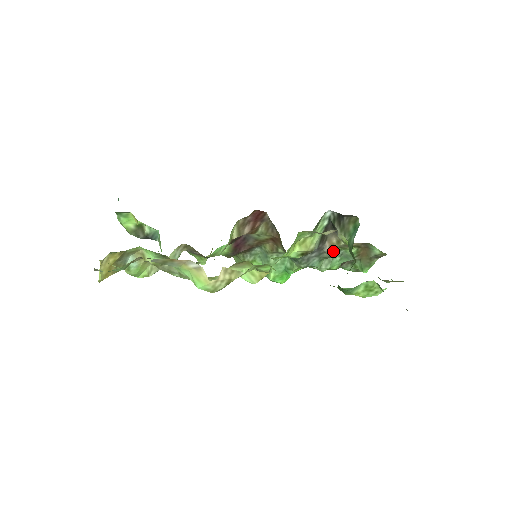
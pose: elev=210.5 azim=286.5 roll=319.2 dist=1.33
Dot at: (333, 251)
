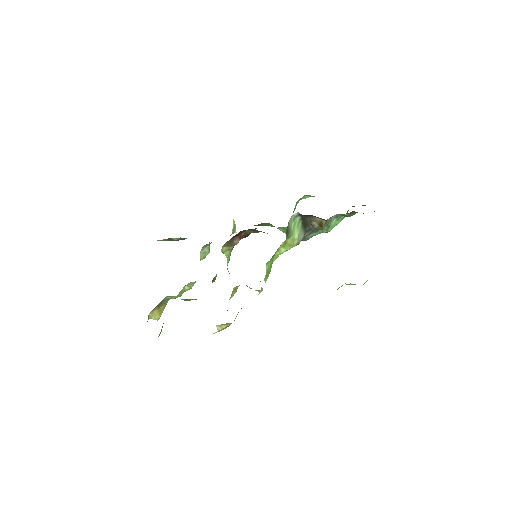
Dot at: (323, 225)
